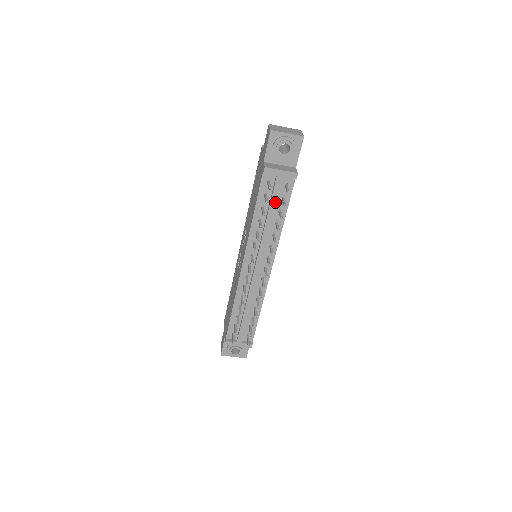
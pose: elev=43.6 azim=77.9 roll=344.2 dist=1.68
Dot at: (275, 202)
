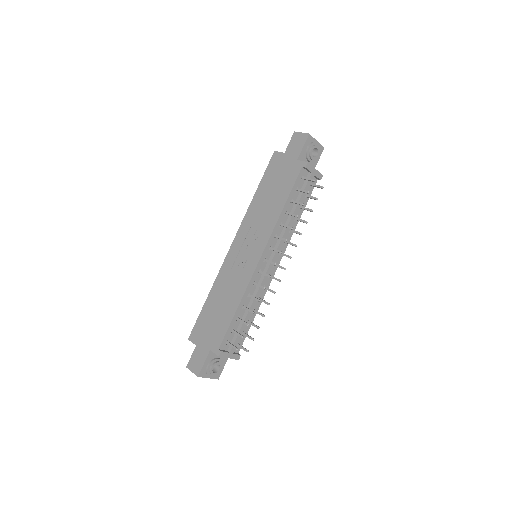
Dot at: (303, 197)
